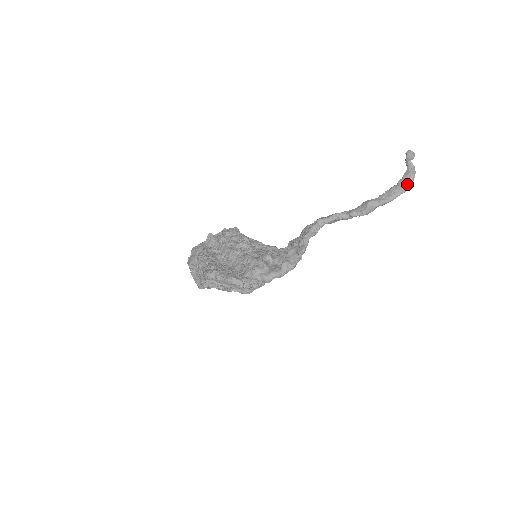
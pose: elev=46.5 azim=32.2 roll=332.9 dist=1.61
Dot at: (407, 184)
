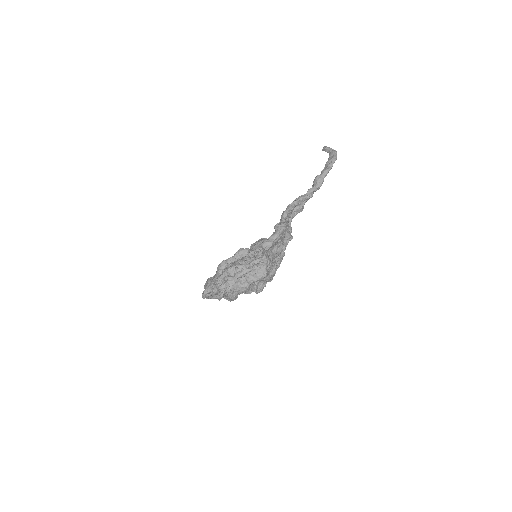
Dot at: (334, 156)
